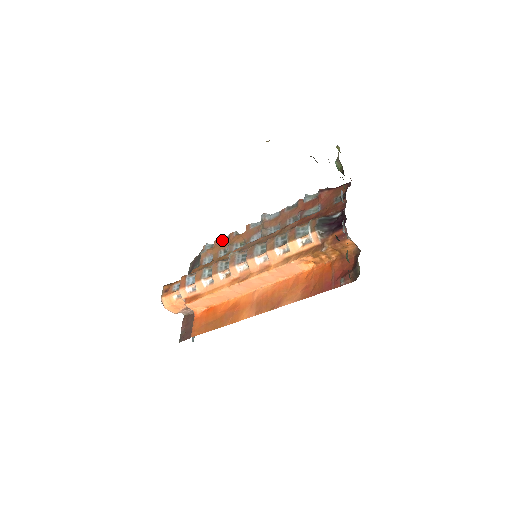
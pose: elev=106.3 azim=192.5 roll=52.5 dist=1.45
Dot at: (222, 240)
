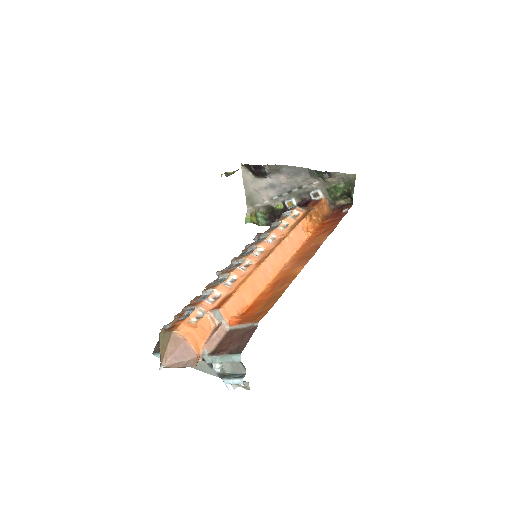
Dot at: occluded
